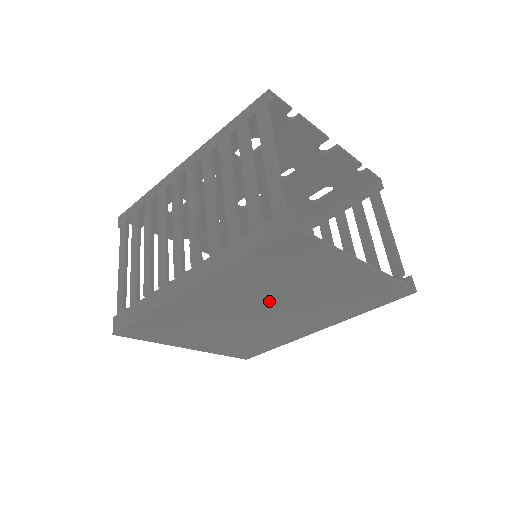
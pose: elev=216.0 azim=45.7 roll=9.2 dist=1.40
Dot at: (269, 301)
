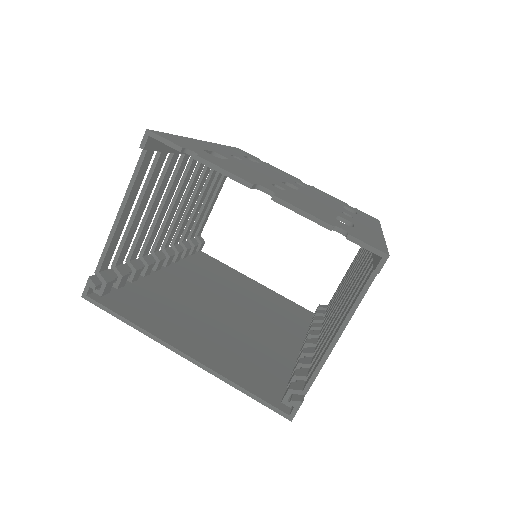
Dot at: occluded
